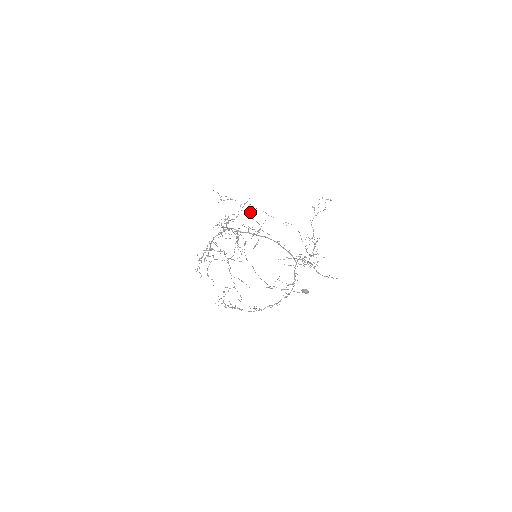
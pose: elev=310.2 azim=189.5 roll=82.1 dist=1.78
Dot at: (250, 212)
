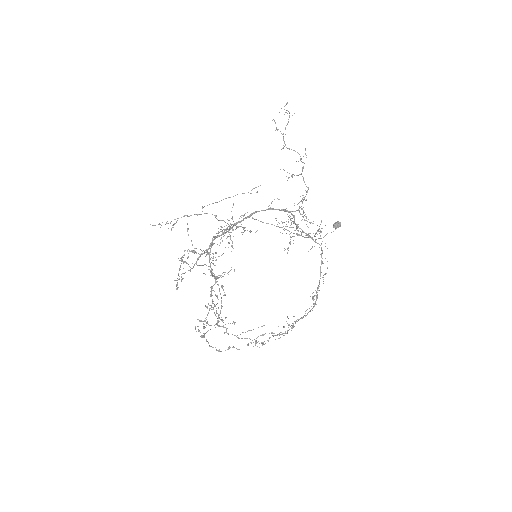
Dot at: occluded
